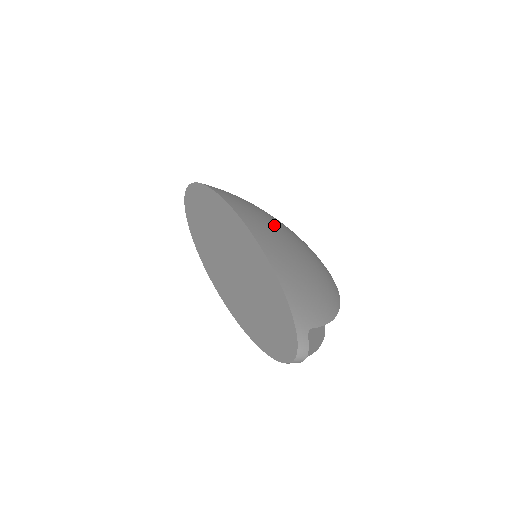
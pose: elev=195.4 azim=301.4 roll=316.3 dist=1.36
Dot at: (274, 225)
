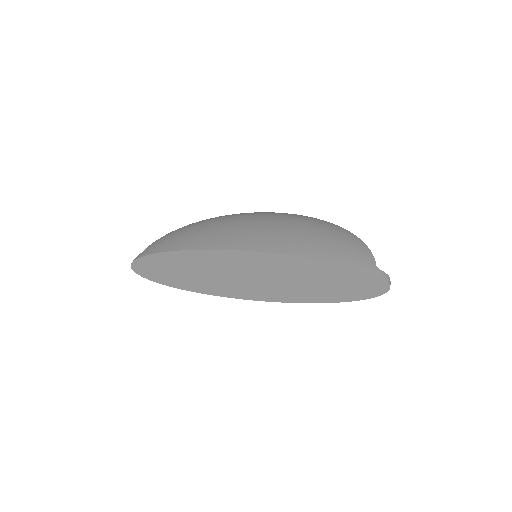
Dot at: (249, 228)
